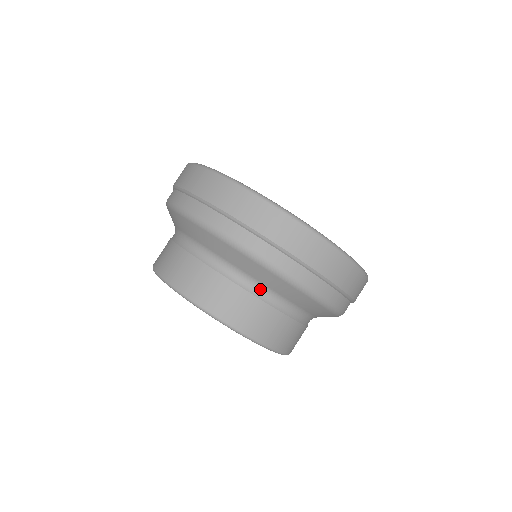
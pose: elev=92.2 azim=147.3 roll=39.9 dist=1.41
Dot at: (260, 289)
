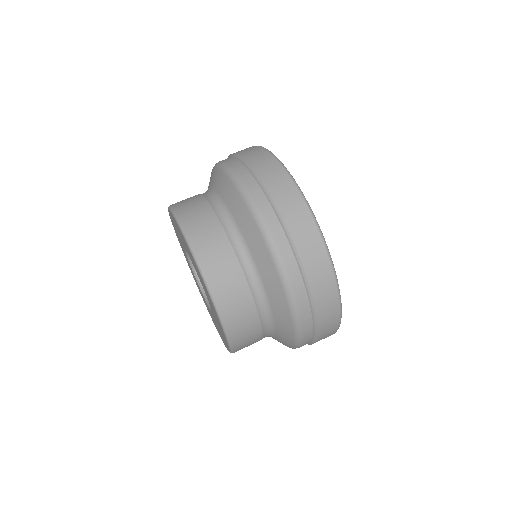
Dot at: (232, 227)
